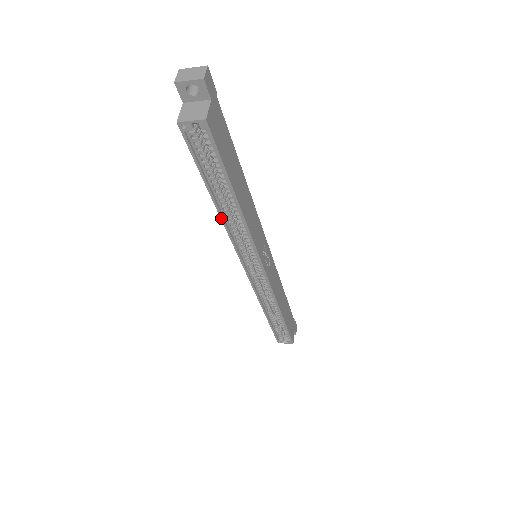
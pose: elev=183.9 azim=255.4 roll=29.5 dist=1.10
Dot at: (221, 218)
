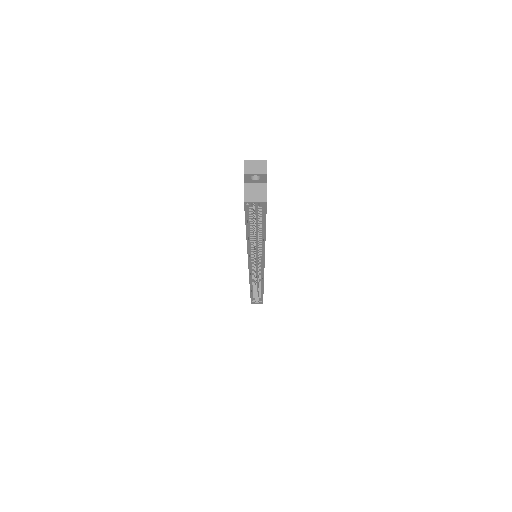
Dot at: (247, 244)
